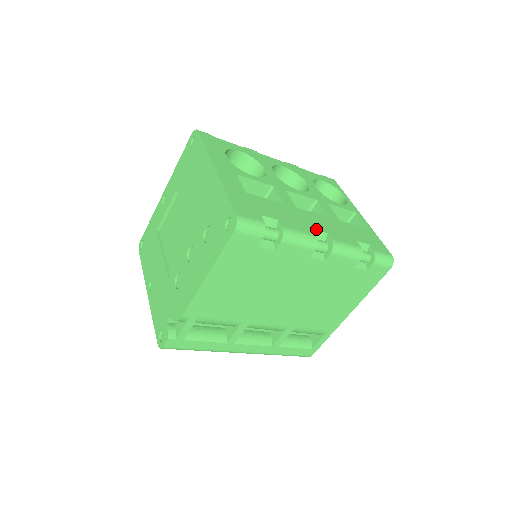
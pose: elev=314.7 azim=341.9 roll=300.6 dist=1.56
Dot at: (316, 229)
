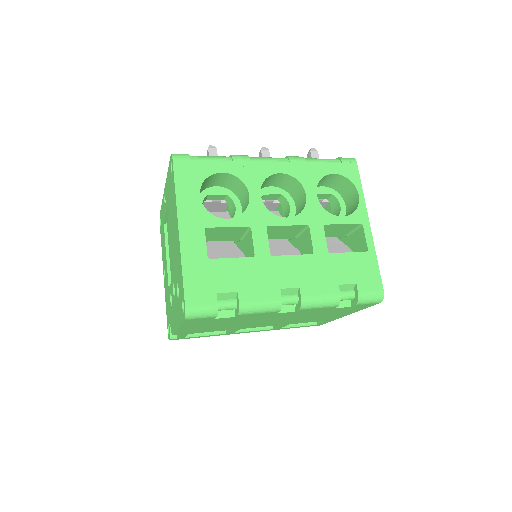
Dot at: (285, 287)
